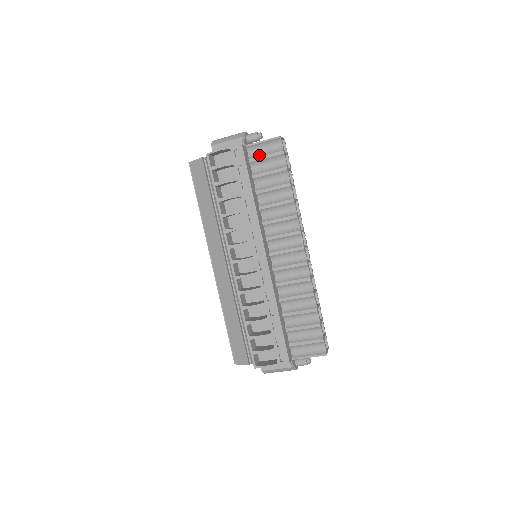
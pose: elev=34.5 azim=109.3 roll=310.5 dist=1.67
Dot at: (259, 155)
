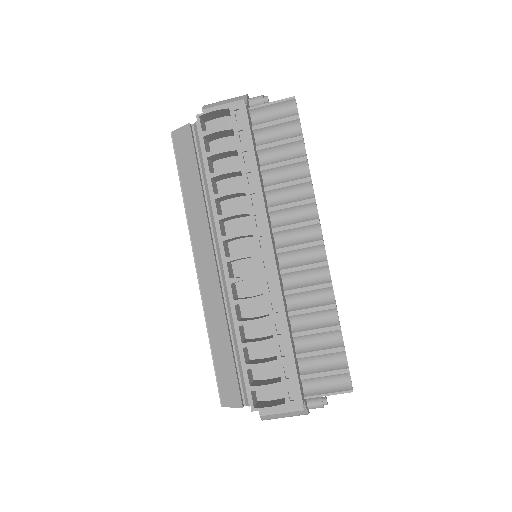
Dot at: (266, 121)
